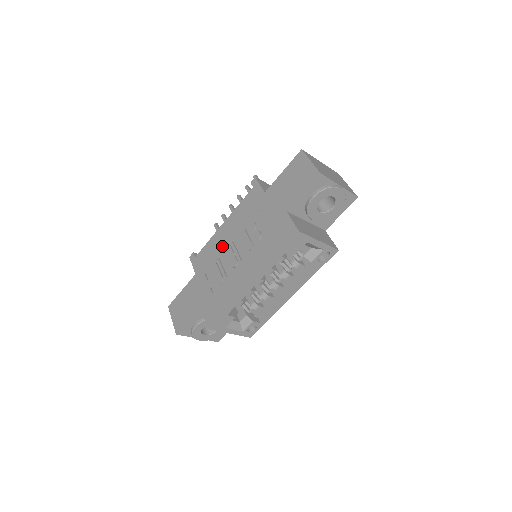
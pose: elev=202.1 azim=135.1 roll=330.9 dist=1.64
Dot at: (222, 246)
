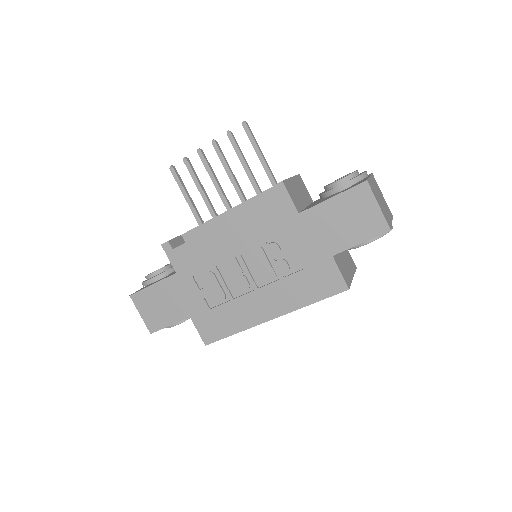
Dot at: (223, 255)
